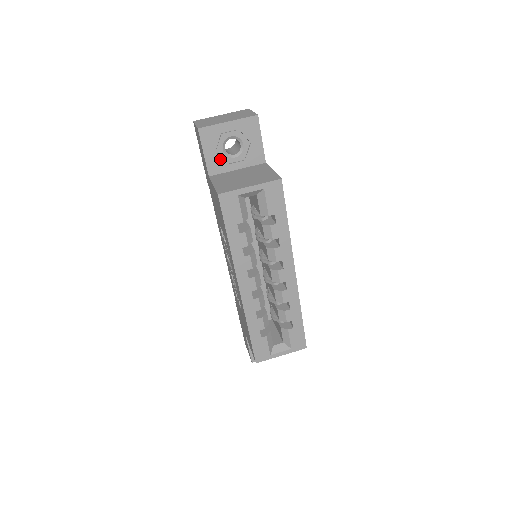
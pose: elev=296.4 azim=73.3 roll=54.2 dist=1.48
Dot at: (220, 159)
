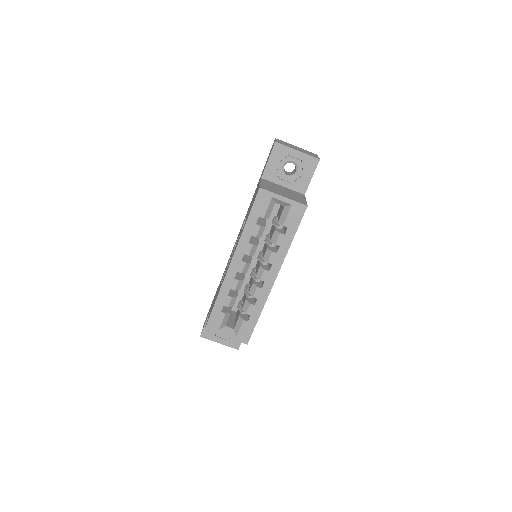
Dot at: (276, 171)
